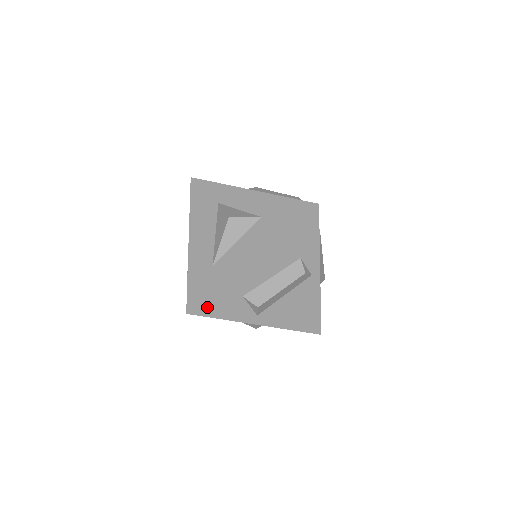
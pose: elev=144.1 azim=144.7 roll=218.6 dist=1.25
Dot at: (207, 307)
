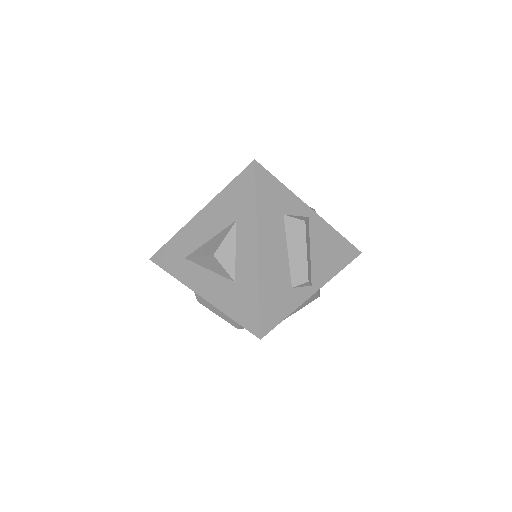
Dot at: occluded
